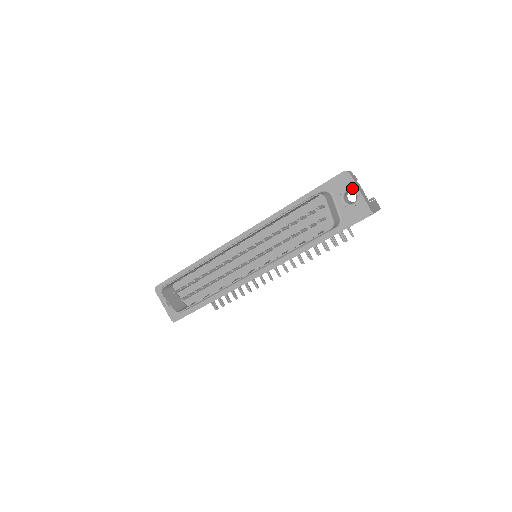
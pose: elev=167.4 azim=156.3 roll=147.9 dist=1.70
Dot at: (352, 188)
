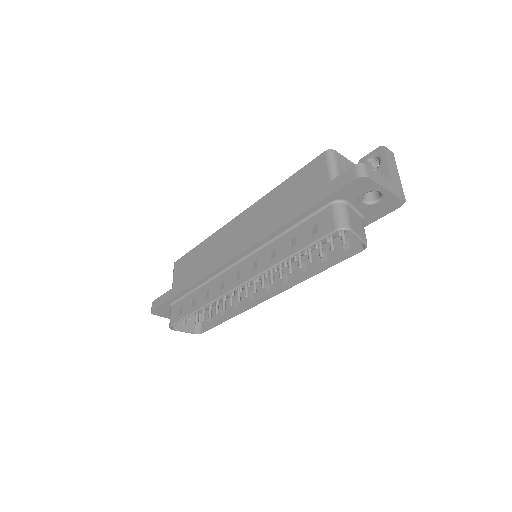
Dot at: (374, 190)
